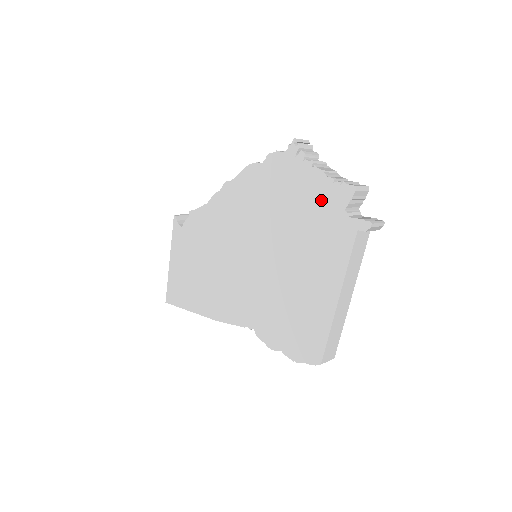
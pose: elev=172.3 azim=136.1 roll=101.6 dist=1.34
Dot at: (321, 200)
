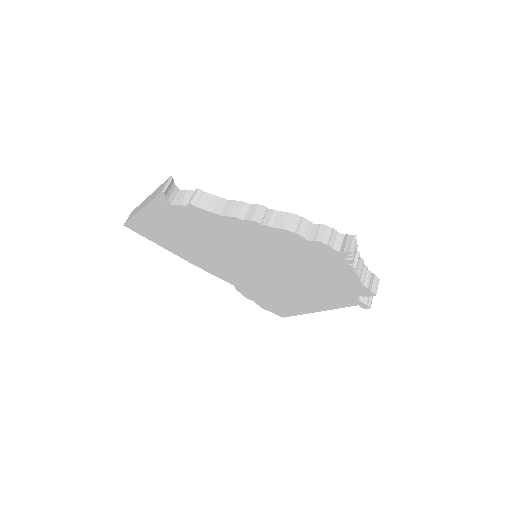
Dot at: (345, 284)
